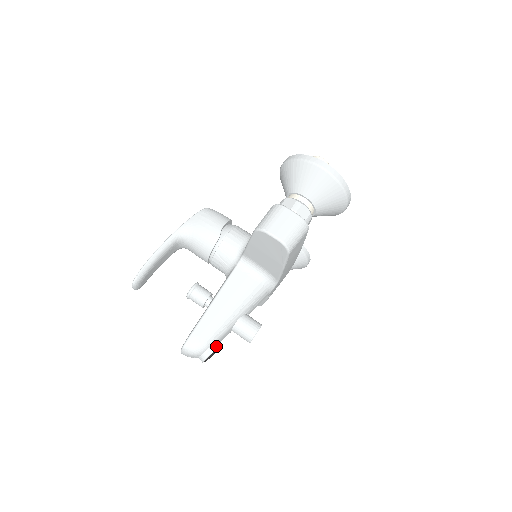
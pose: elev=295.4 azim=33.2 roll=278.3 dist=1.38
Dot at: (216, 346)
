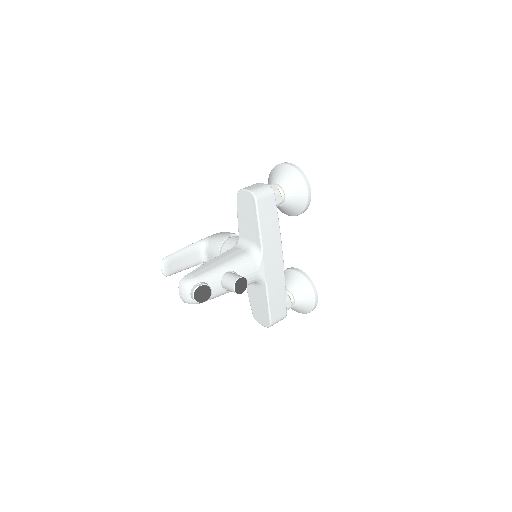
Dot at: (205, 283)
